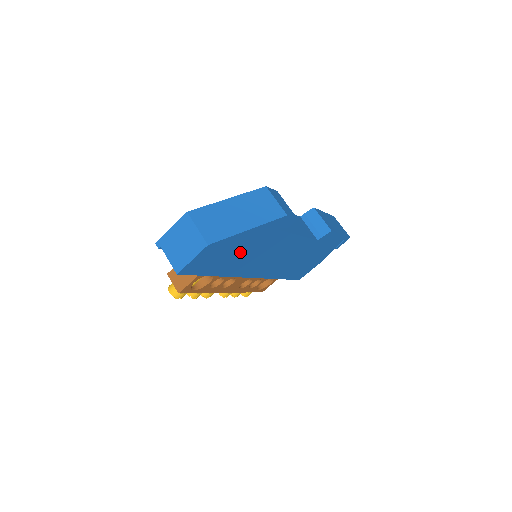
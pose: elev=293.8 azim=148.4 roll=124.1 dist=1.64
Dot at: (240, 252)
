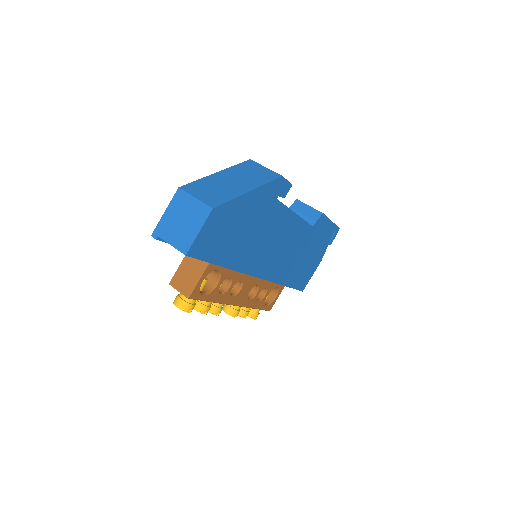
Dot at: (244, 229)
